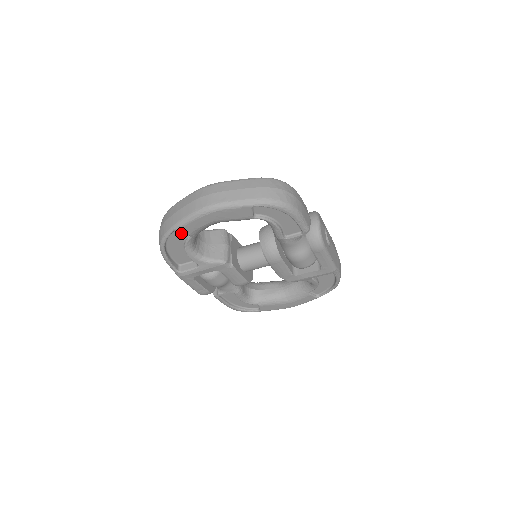
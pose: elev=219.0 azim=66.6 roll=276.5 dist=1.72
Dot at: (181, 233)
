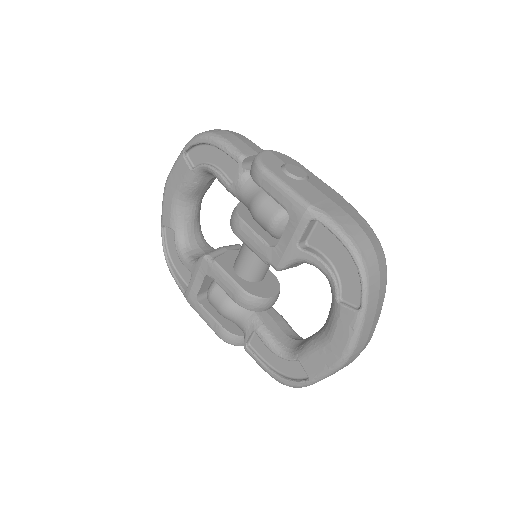
Dot at: (171, 233)
